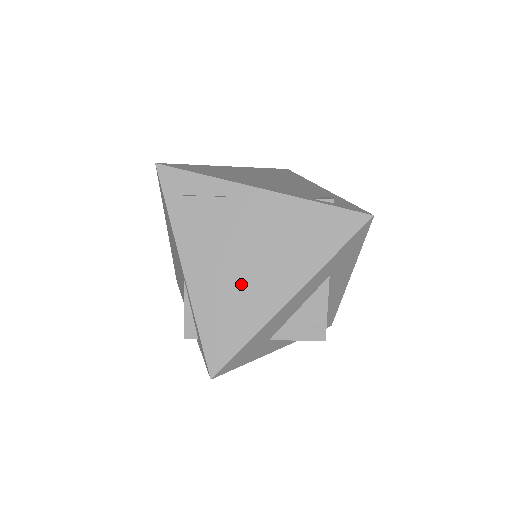
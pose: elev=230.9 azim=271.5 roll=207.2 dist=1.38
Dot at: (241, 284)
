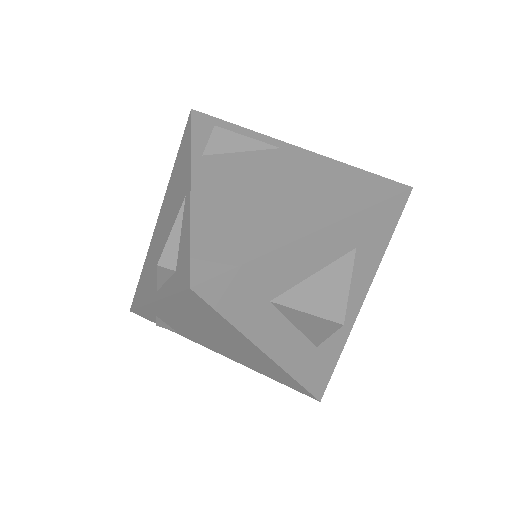
Dot at: (259, 206)
